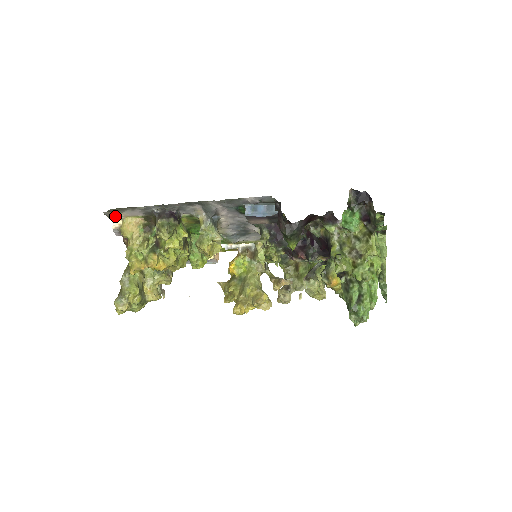
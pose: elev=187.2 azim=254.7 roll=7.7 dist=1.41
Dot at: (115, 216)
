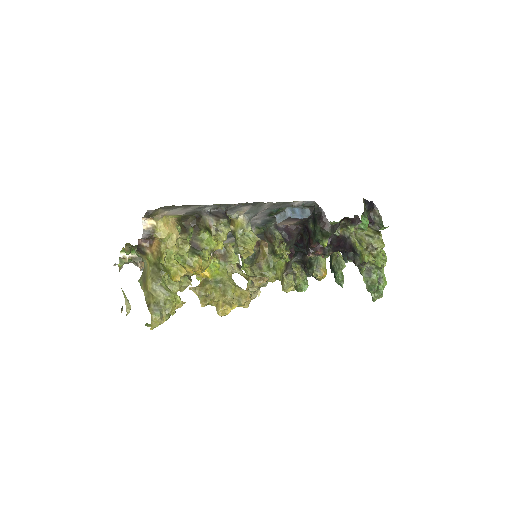
Dot at: (153, 214)
